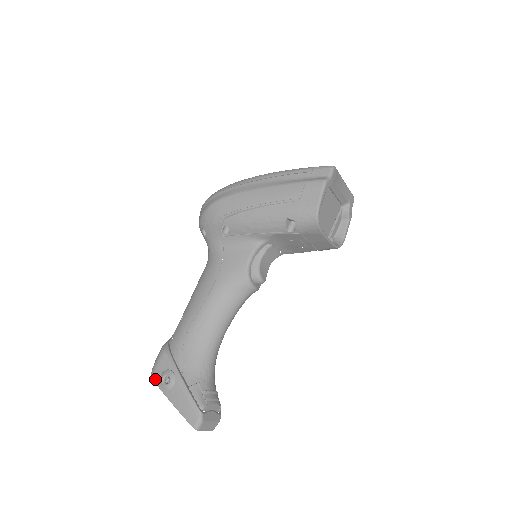
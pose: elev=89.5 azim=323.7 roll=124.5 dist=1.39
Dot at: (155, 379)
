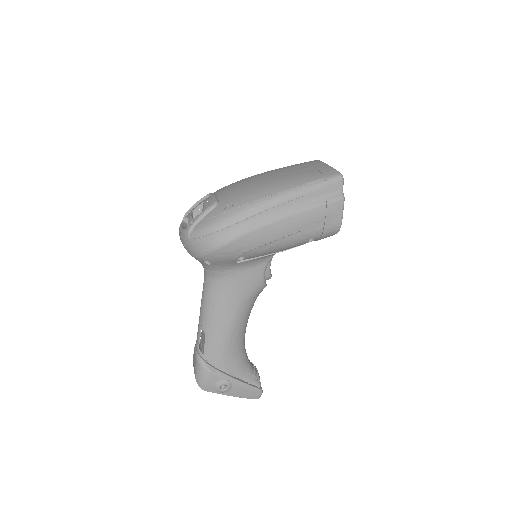
Dot at: (208, 390)
